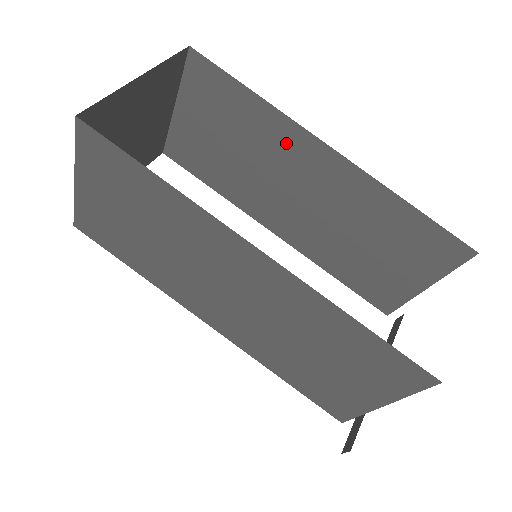
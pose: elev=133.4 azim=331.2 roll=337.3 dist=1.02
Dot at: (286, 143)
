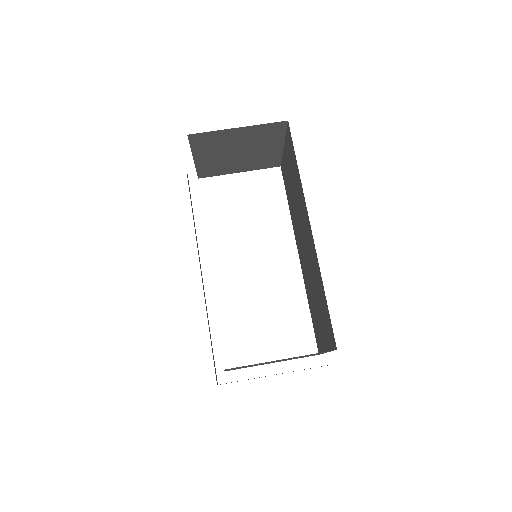
Dot at: (303, 207)
